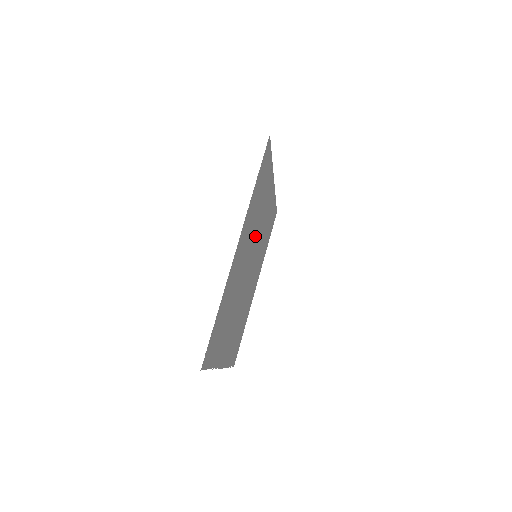
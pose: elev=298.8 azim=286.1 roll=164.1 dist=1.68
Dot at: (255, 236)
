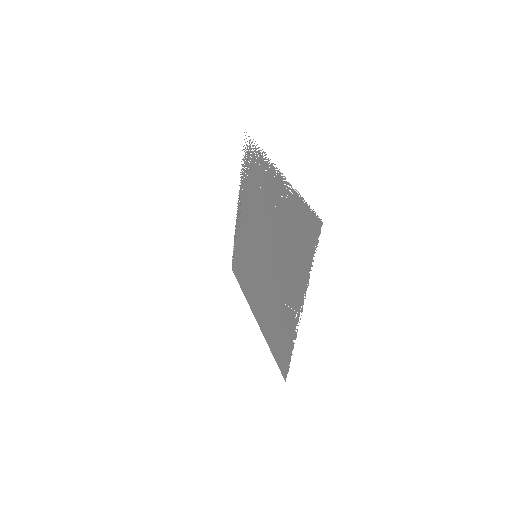
Dot at: (257, 220)
